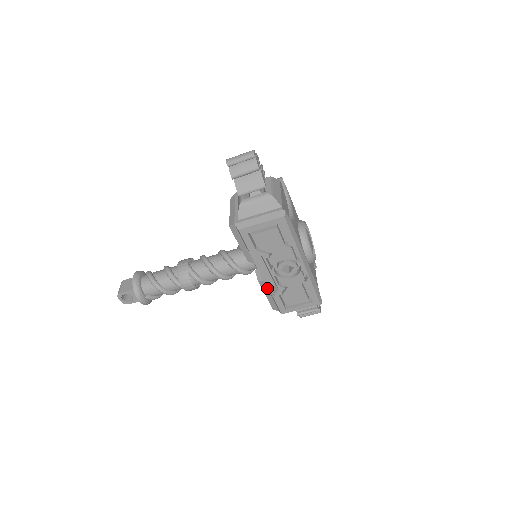
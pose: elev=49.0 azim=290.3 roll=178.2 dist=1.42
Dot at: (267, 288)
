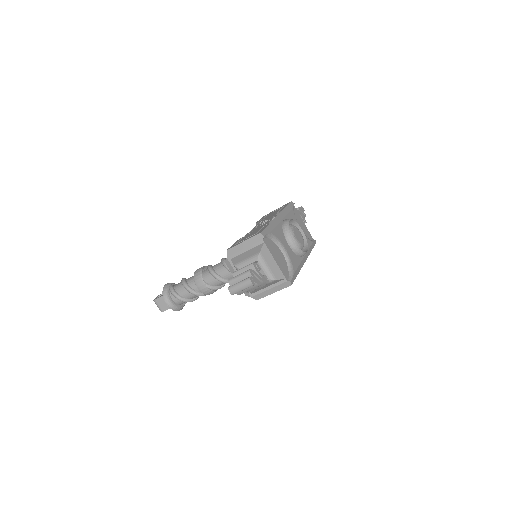
Dot at: occluded
